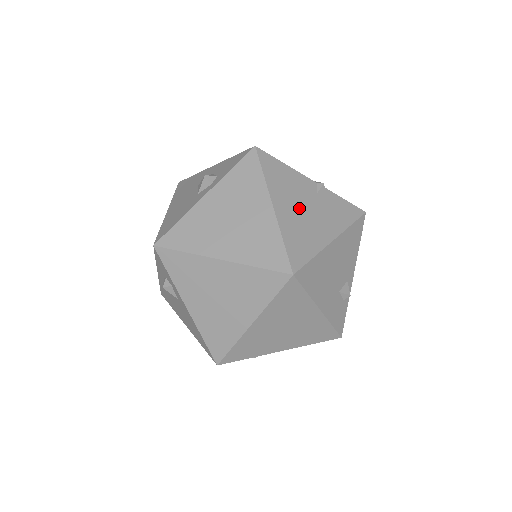
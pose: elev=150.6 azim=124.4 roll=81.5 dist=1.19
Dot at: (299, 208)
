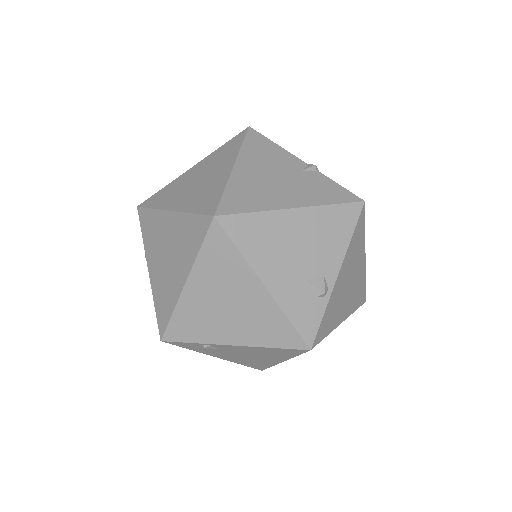
Dot at: (267, 175)
